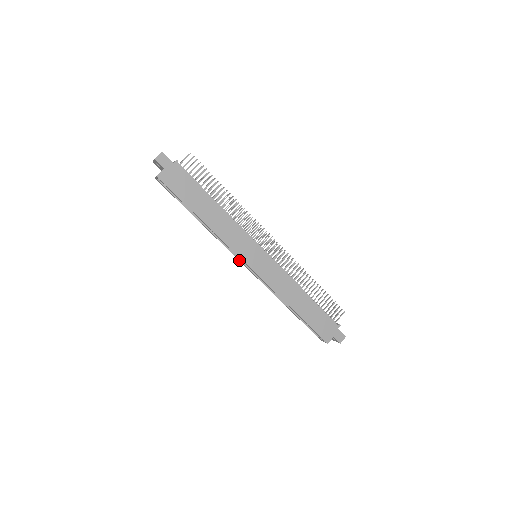
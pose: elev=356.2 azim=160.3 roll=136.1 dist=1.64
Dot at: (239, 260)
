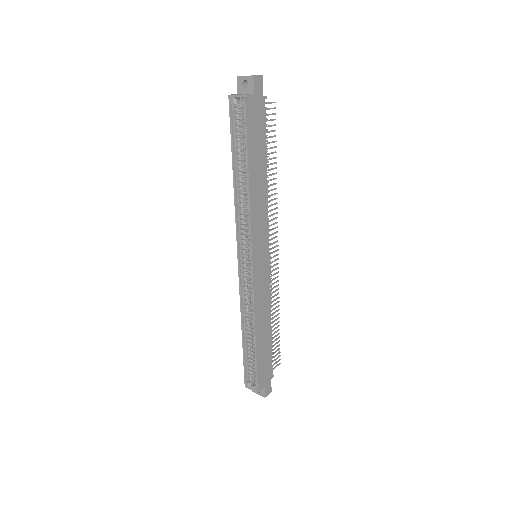
Dot at: (238, 250)
